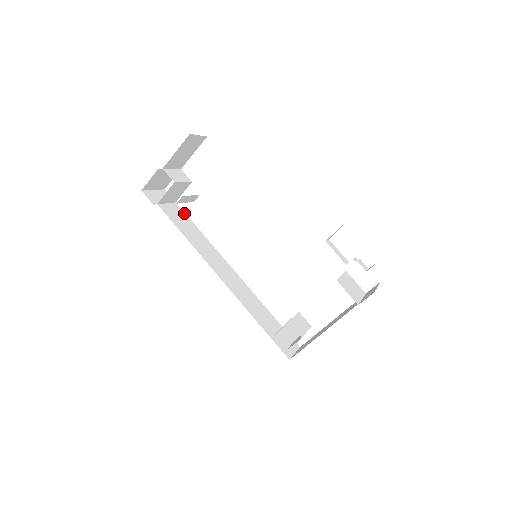
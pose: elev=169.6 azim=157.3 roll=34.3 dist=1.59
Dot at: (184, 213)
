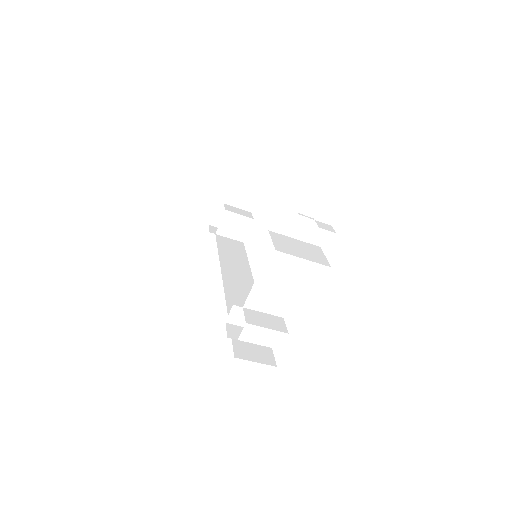
Dot at: (244, 249)
